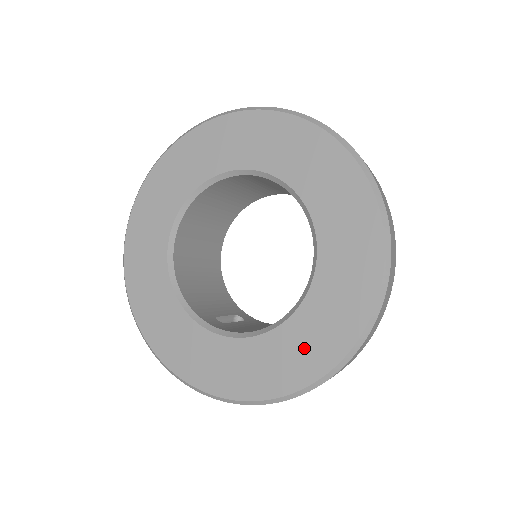
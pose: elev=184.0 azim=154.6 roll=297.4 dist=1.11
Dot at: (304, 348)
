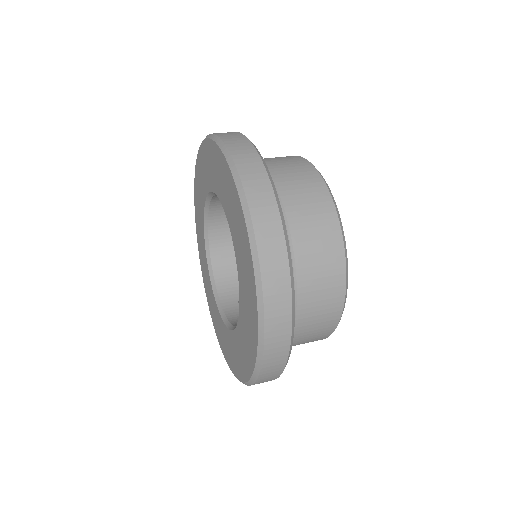
Dot at: (242, 353)
